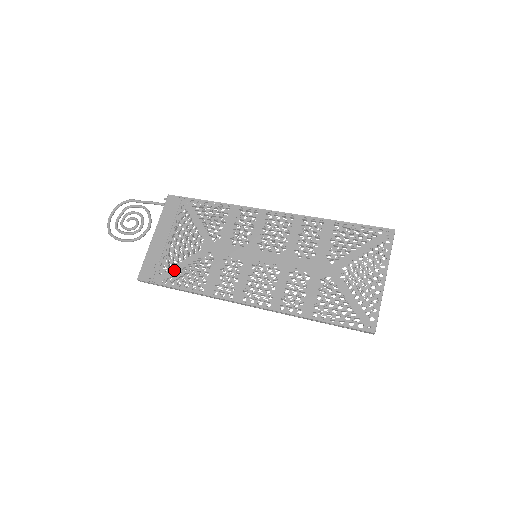
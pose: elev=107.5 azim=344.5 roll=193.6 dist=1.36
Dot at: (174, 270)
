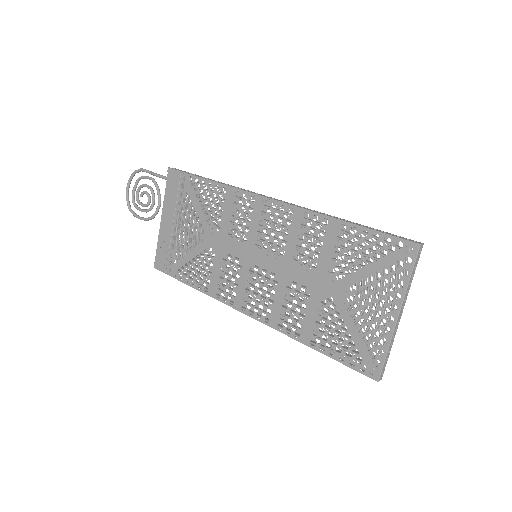
Dot at: (182, 263)
